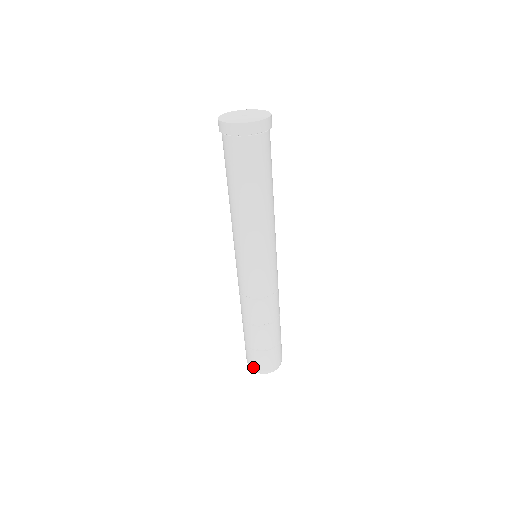
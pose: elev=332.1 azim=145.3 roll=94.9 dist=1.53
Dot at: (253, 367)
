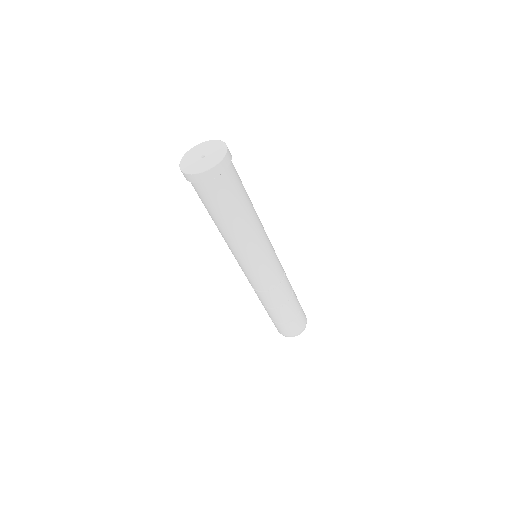
Dot at: (288, 335)
